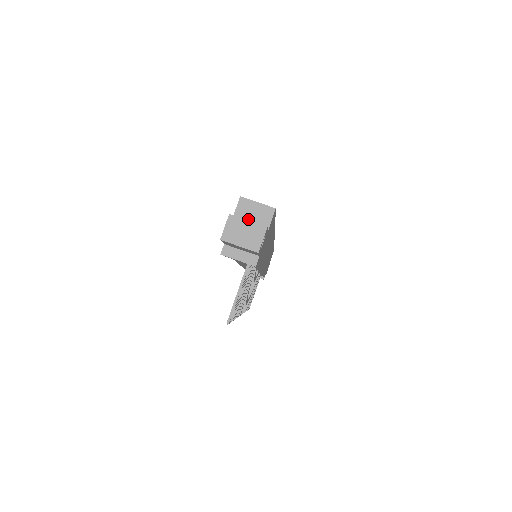
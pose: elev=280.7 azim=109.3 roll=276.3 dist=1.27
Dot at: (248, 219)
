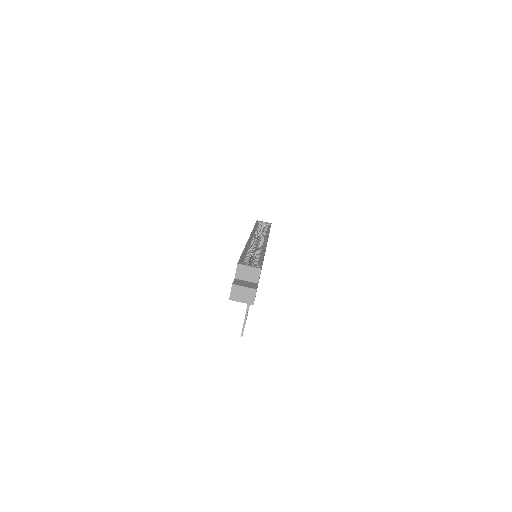
Dot at: (244, 277)
